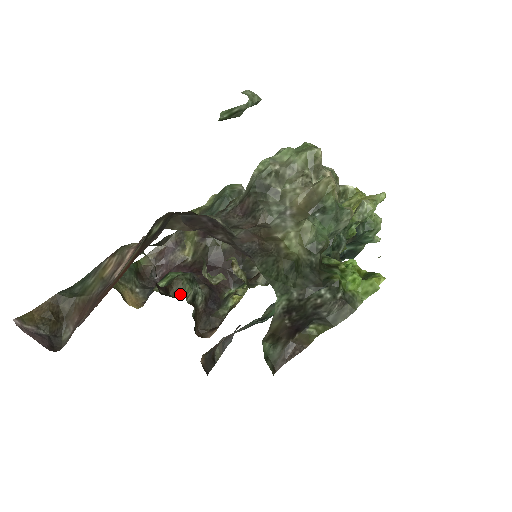
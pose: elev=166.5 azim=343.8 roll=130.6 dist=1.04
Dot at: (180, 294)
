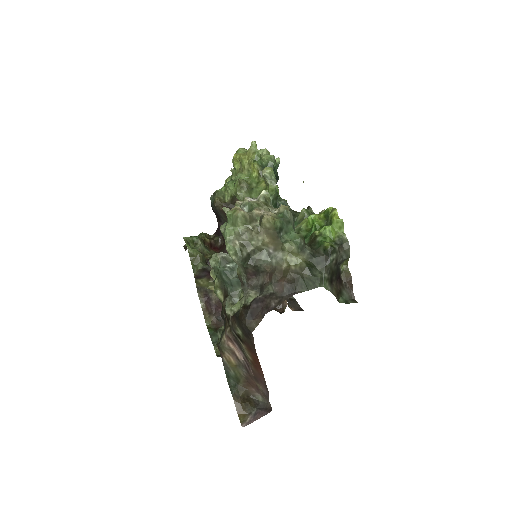
Dot at: occluded
